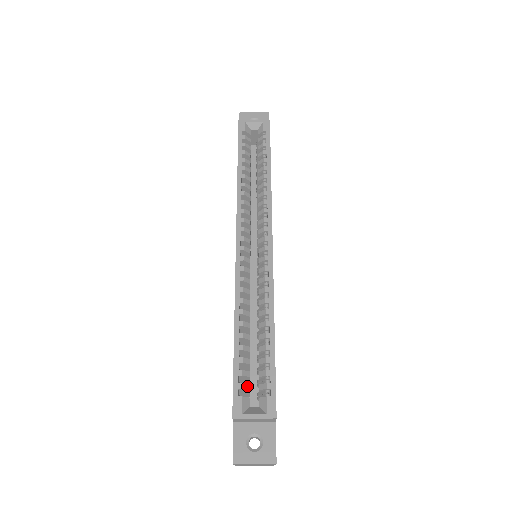
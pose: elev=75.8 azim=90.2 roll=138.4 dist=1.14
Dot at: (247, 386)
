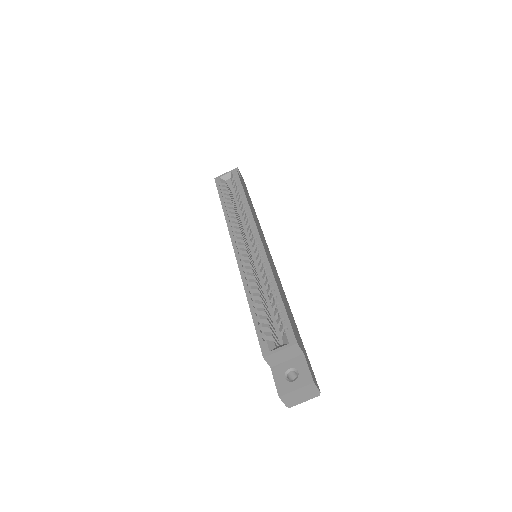
Dot at: (269, 334)
